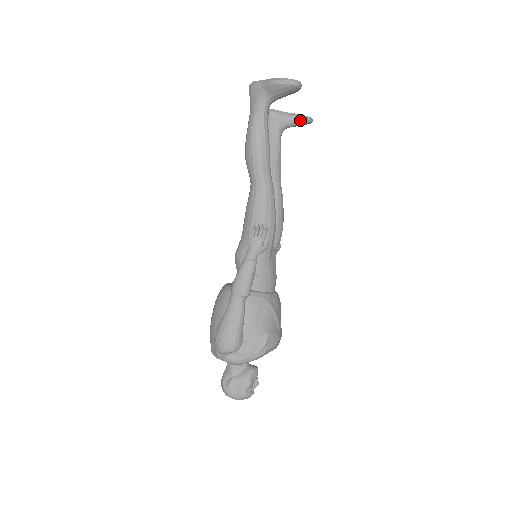
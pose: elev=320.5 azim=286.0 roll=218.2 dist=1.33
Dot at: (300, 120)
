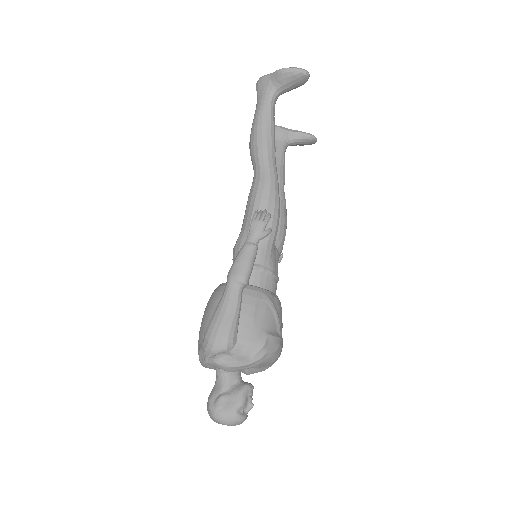
Dot at: (305, 137)
